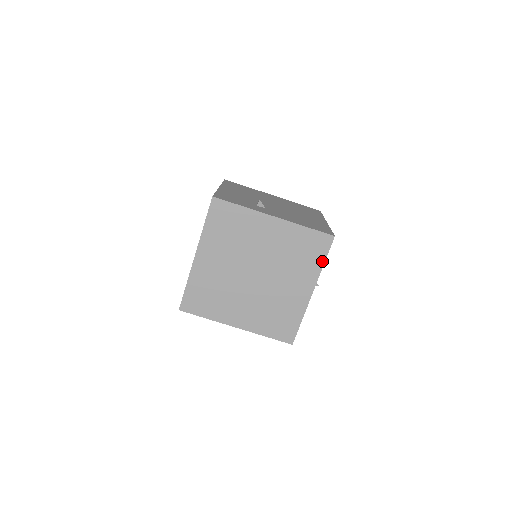
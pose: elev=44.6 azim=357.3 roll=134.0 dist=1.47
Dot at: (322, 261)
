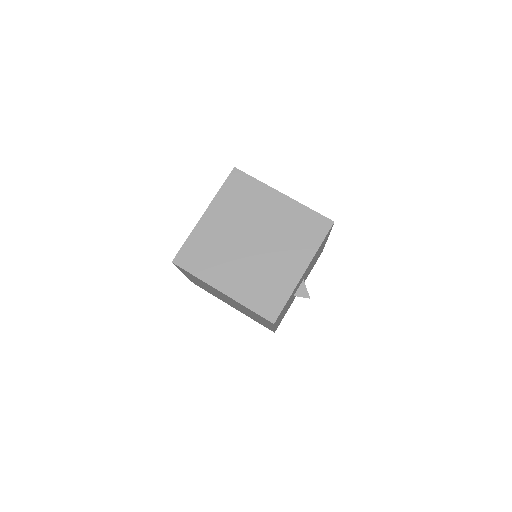
Dot at: (319, 242)
